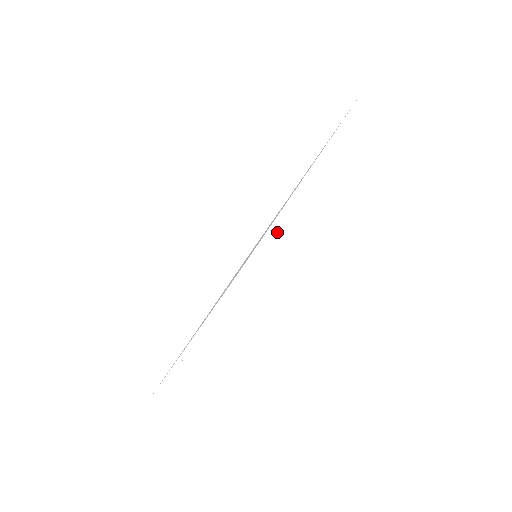
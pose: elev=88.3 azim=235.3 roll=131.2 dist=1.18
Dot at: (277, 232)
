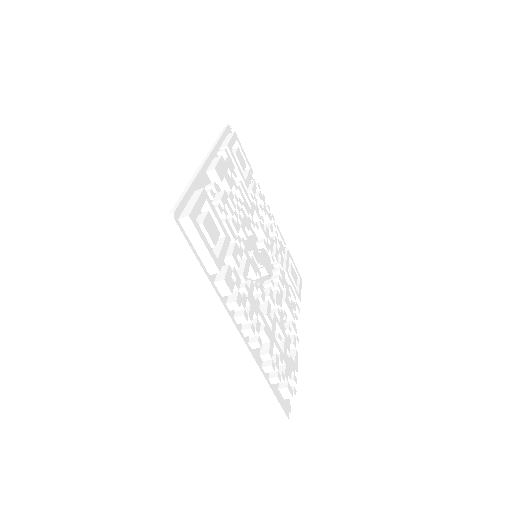
Dot at: (272, 382)
